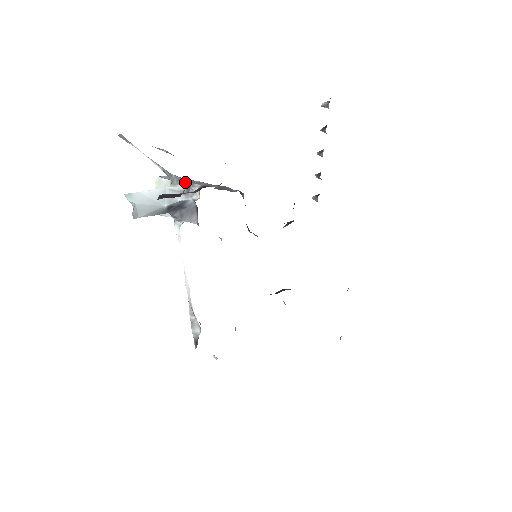
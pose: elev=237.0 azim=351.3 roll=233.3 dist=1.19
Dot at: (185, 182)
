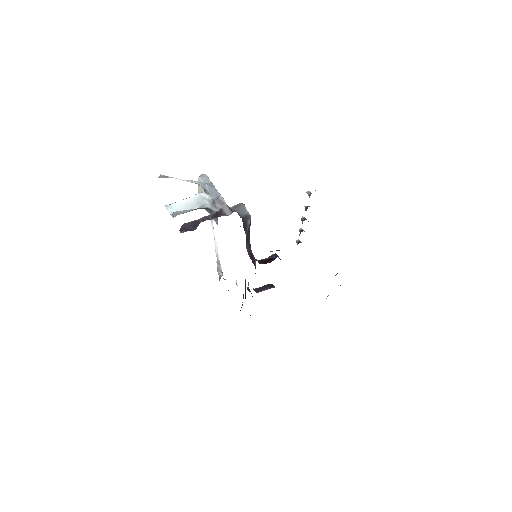
Dot at: (212, 196)
